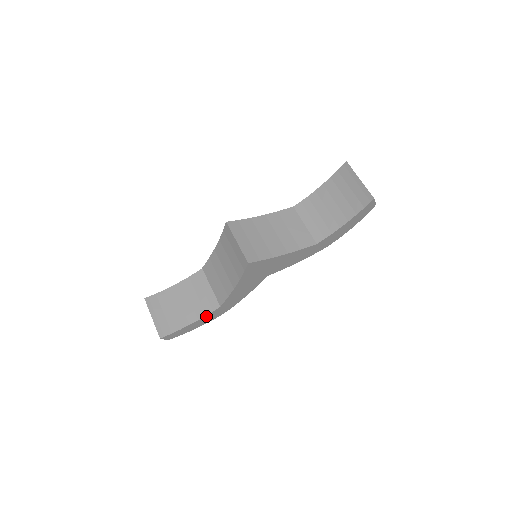
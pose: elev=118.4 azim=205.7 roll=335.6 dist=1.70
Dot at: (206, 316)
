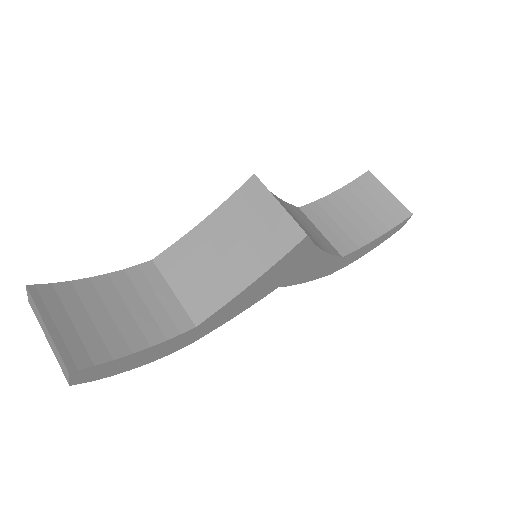
Dot at: (164, 342)
